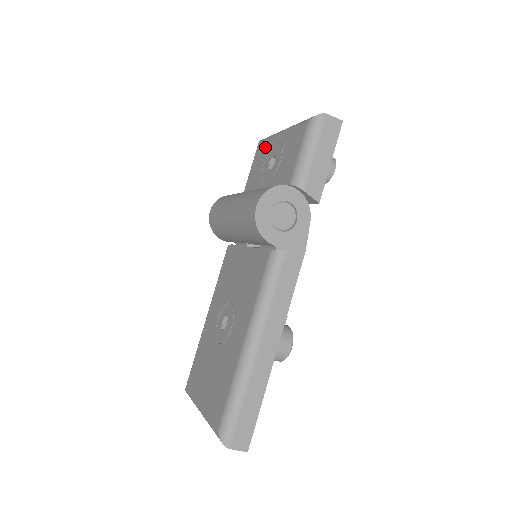
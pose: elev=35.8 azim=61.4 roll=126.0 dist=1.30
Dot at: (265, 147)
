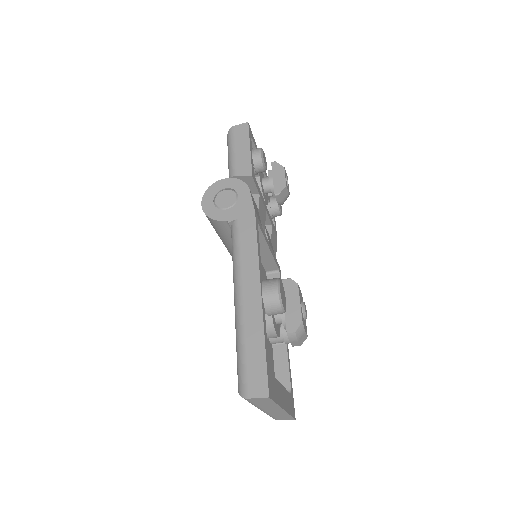
Dot at: occluded
